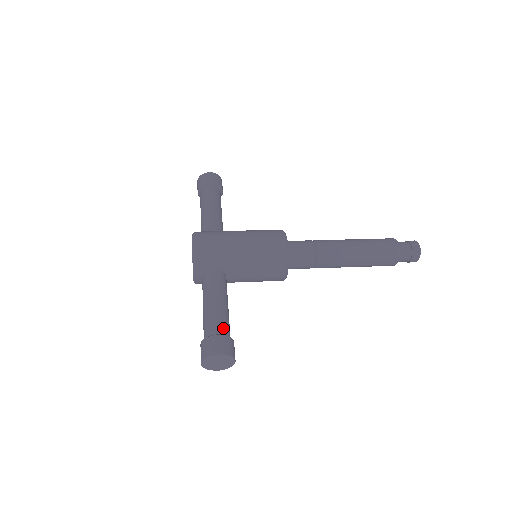
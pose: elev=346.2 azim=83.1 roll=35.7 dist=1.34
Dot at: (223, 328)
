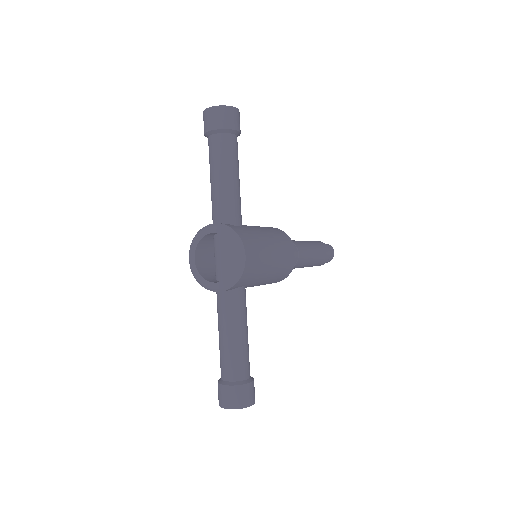
Dot at: occluded
